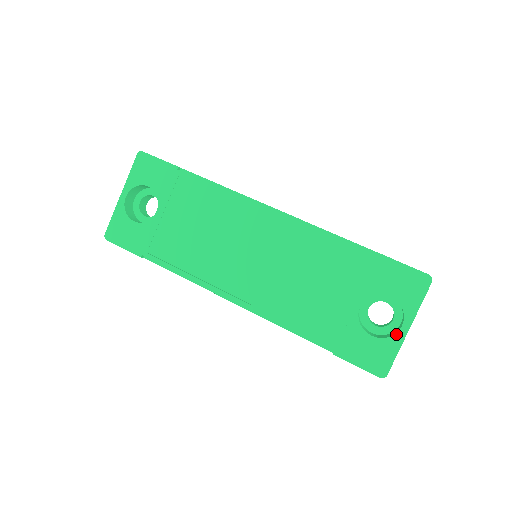
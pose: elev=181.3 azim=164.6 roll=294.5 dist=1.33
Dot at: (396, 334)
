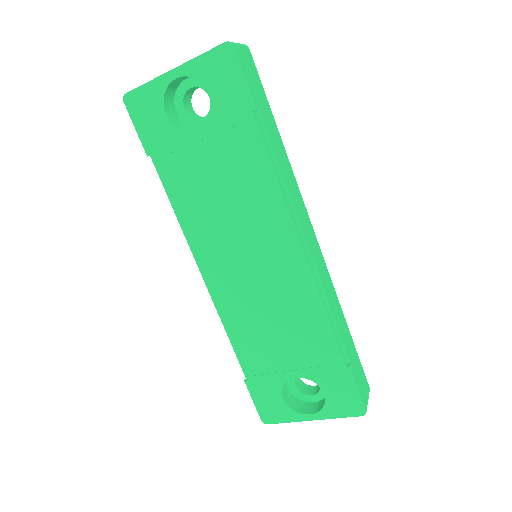
Dot at: (301, 414)
